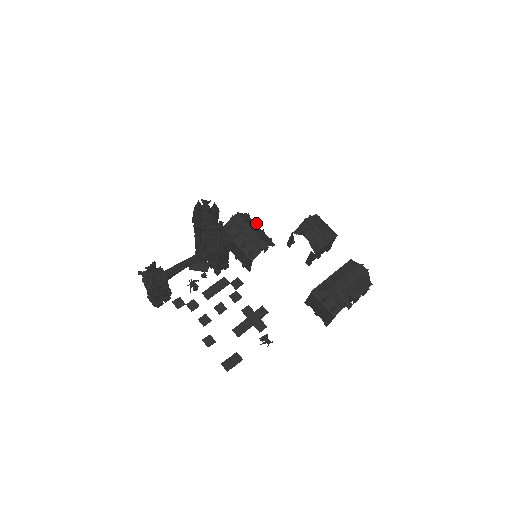
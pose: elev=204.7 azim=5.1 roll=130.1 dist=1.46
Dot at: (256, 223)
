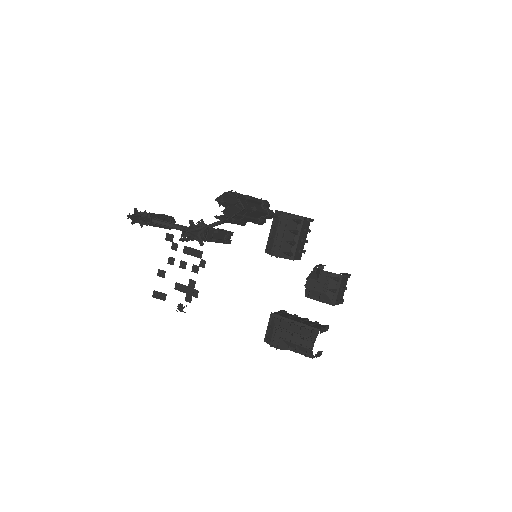
Dot at: (296, 233)
